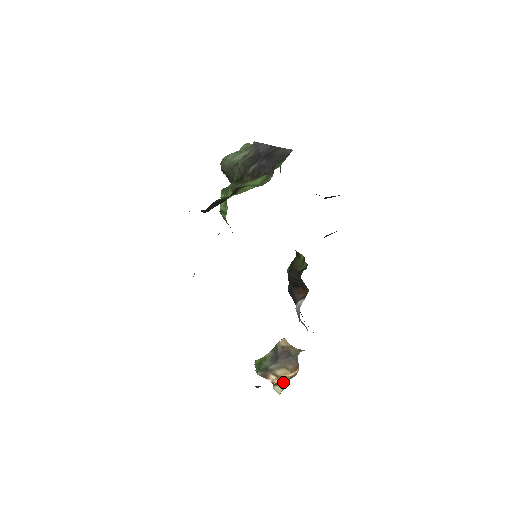
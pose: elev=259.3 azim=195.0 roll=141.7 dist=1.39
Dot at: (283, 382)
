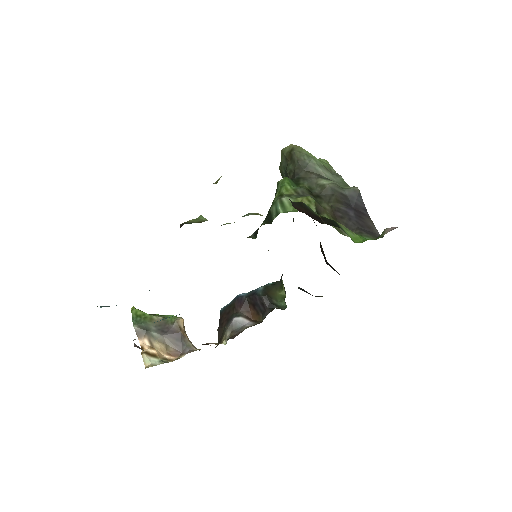
Dot at: (156, 357)
